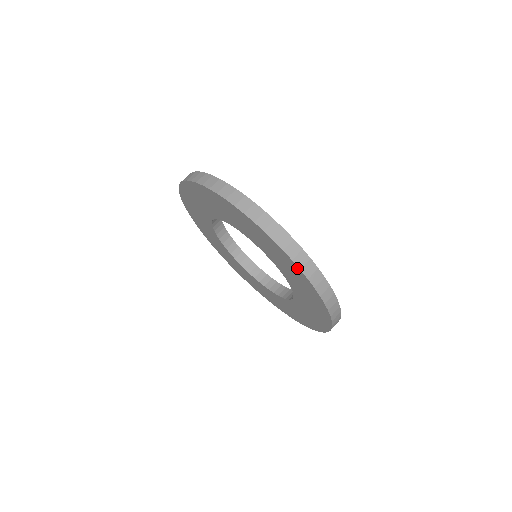
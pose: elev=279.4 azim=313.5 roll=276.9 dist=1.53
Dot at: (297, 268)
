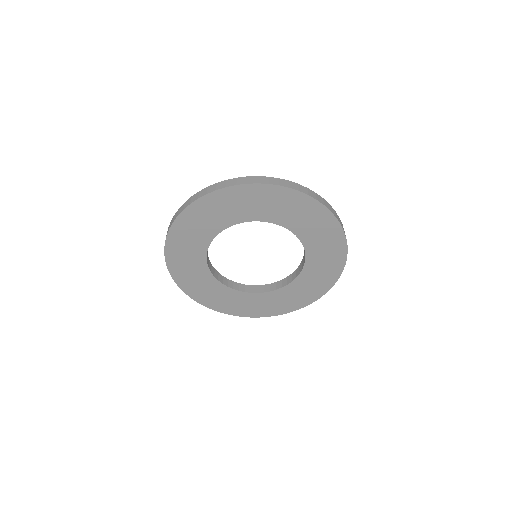
Dot at: (296, 193)
